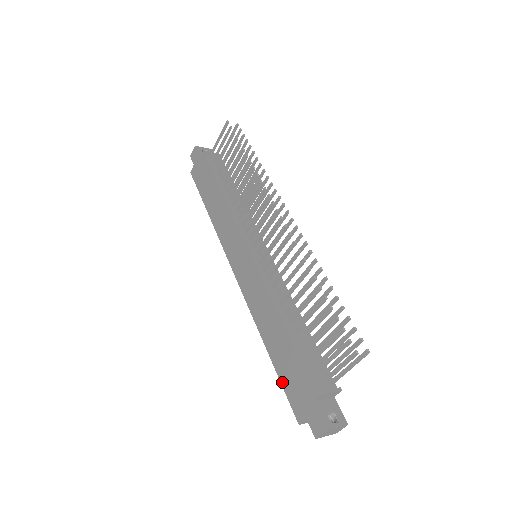
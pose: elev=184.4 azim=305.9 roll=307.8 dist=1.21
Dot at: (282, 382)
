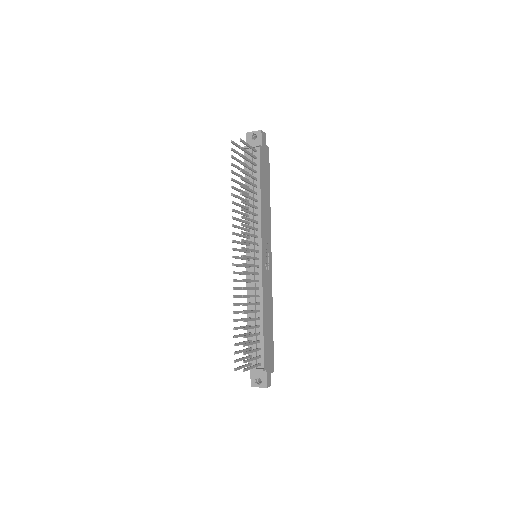
Dot at: occluded
